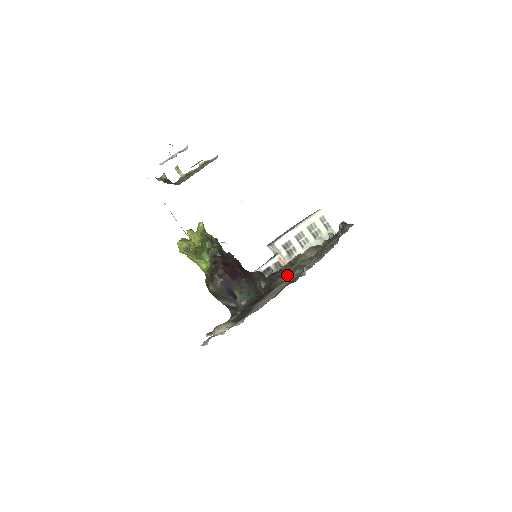
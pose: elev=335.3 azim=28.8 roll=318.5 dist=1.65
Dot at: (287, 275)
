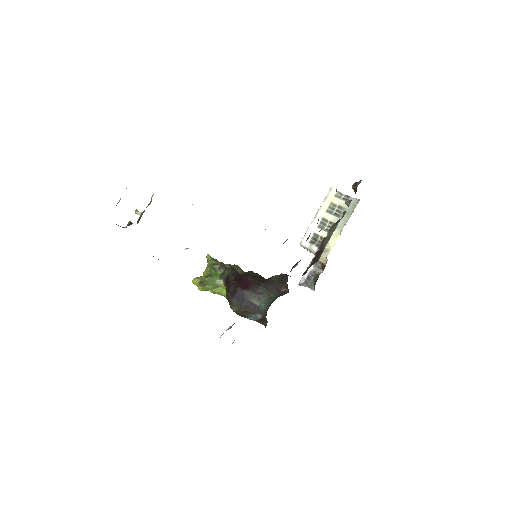
Dot at: (300, 260)
